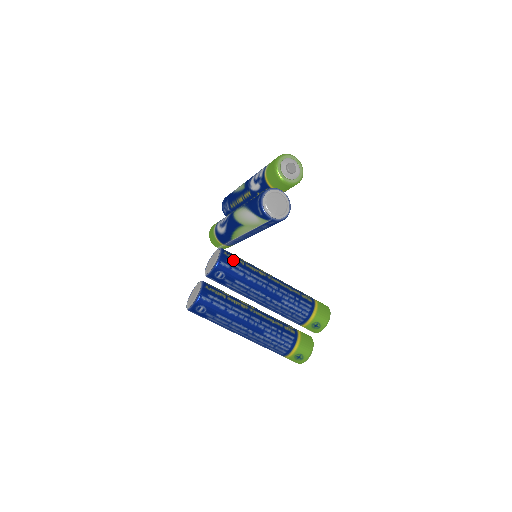
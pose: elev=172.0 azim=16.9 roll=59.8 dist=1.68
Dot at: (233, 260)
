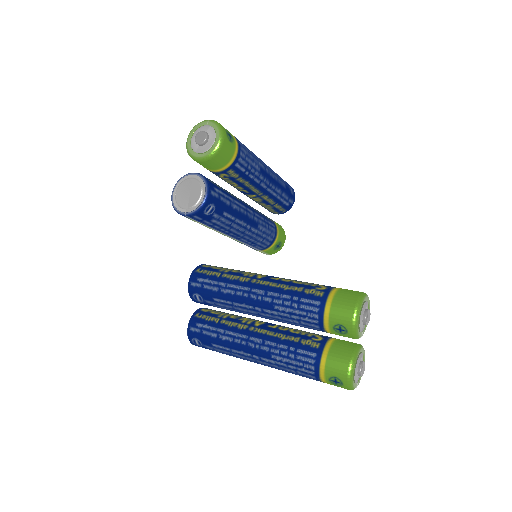
Dot at: (205, 275)
